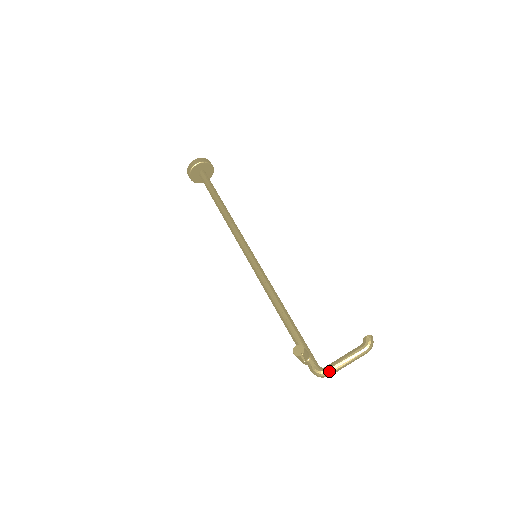
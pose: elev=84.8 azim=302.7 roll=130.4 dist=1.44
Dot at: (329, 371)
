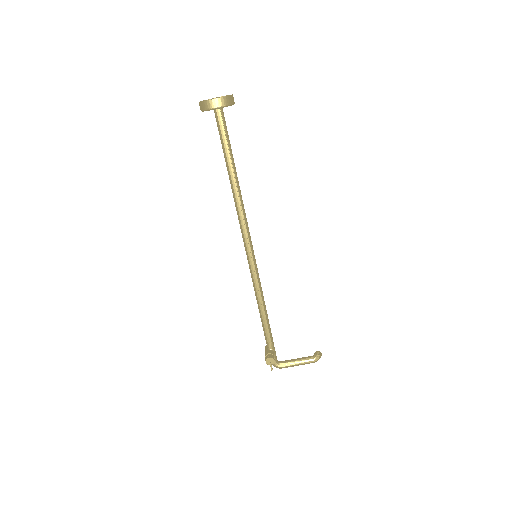
Dot at: occluded
